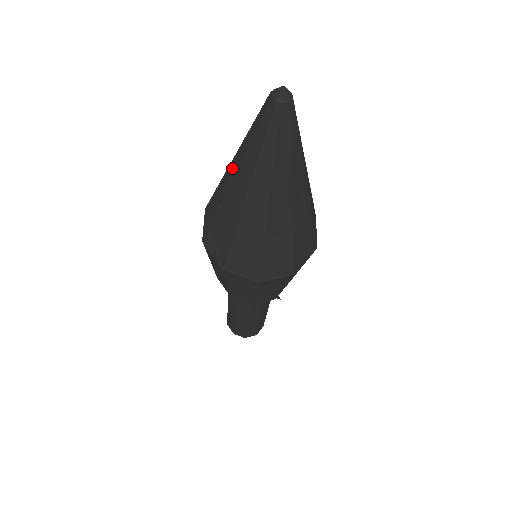
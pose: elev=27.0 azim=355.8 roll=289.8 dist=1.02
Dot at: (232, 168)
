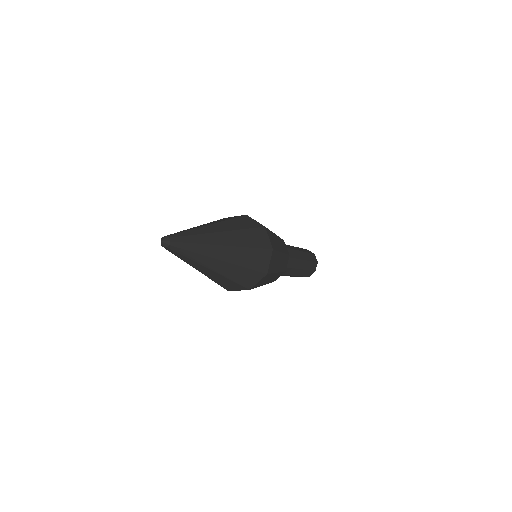
Dot at: occluded
